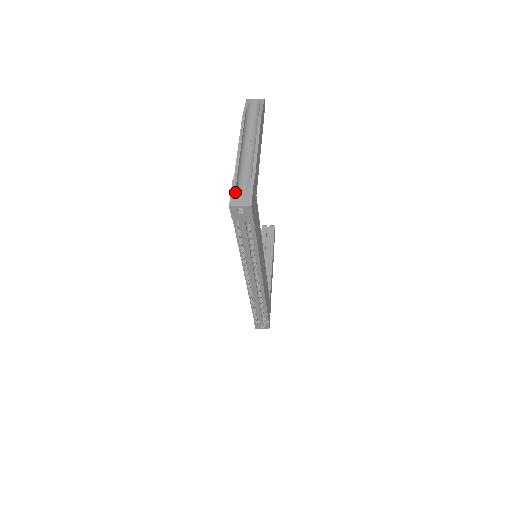
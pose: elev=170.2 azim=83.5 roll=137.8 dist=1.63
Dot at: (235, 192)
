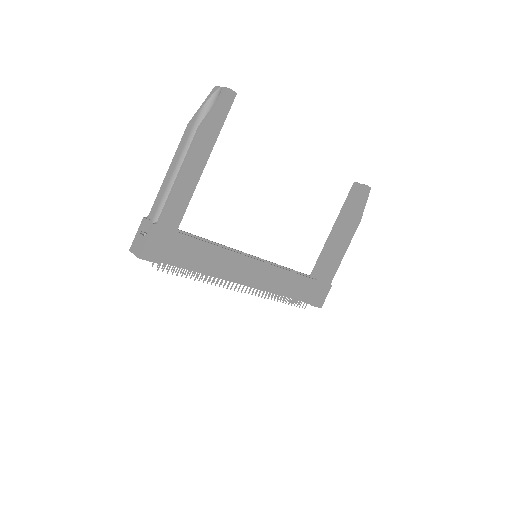
Dot at: (138, 235)
